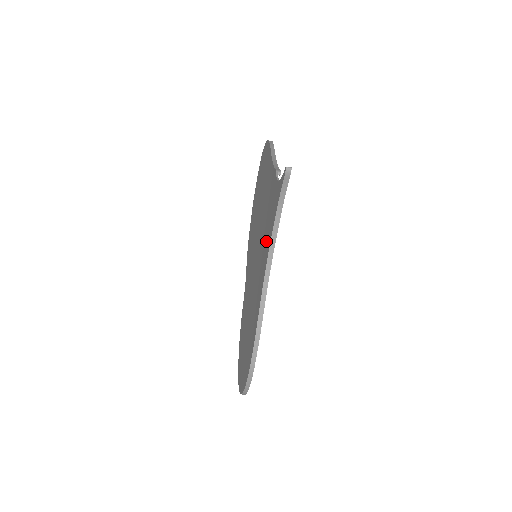
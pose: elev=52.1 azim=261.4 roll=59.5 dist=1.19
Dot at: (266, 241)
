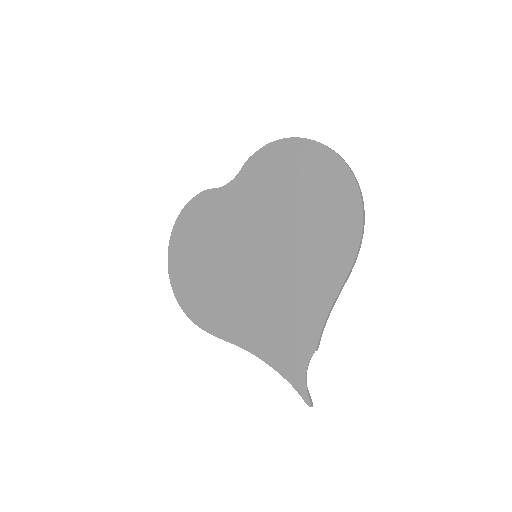
Dot at: (268, 339)
